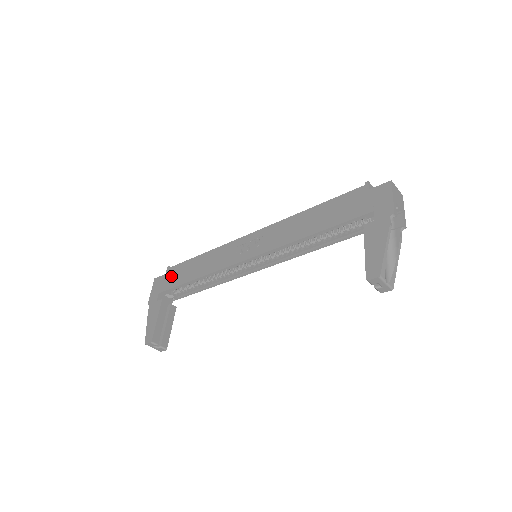
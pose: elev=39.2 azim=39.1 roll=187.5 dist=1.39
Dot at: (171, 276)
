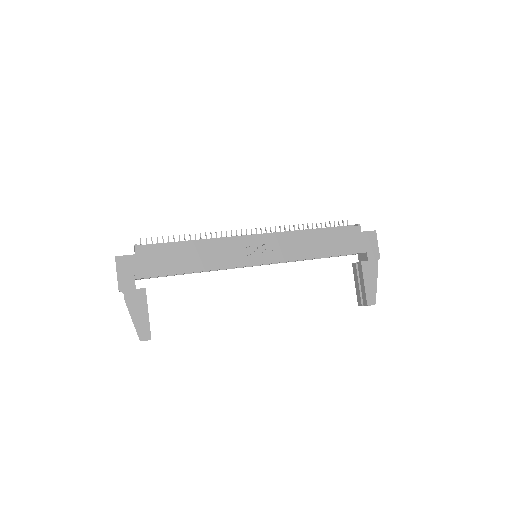
Dot at: (149, 260)
